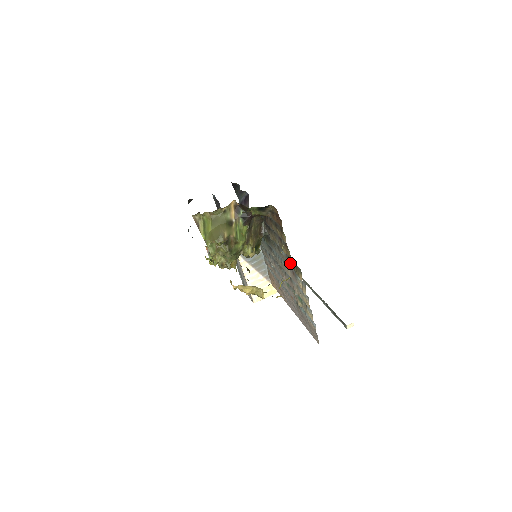
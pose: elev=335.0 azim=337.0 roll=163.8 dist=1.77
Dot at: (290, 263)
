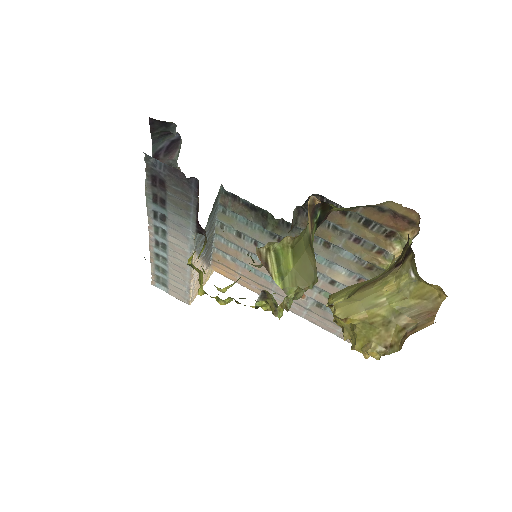
Dot at: (366, 271)
